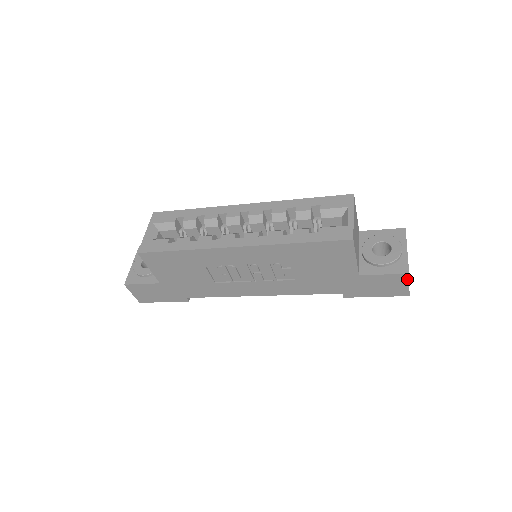
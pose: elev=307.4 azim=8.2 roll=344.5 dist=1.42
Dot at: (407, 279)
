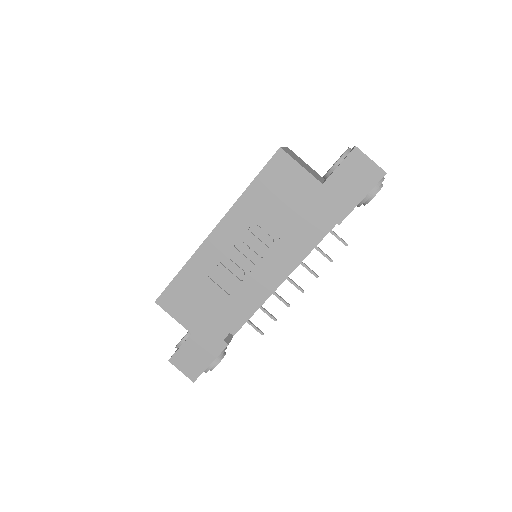
Dot at: (362, 154)
